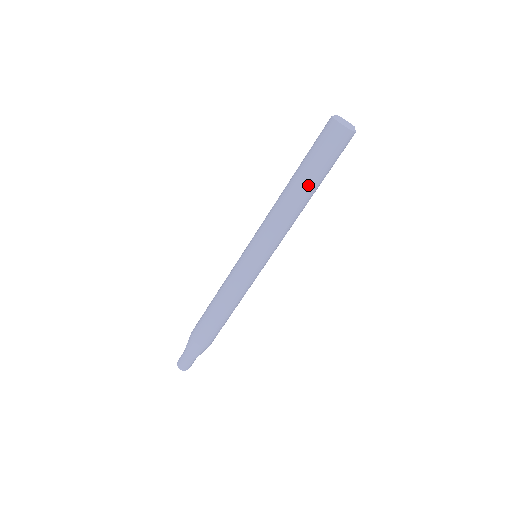
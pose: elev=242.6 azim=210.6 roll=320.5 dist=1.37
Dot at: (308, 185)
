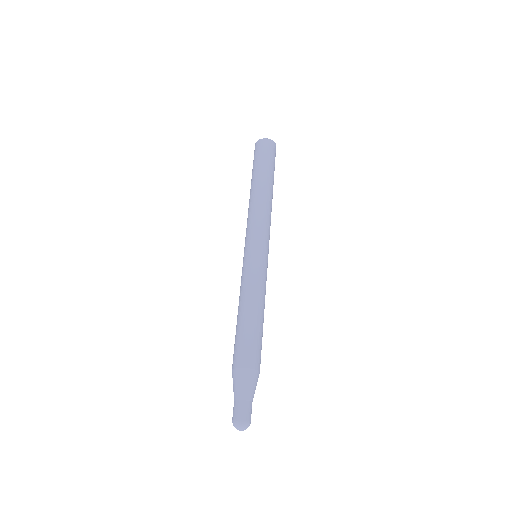
Dot at: (271, 181)
